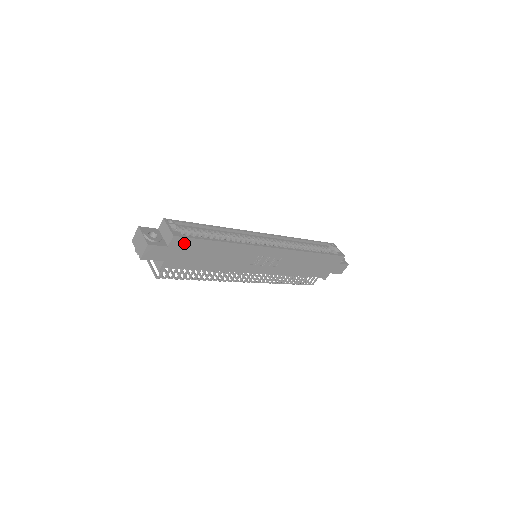
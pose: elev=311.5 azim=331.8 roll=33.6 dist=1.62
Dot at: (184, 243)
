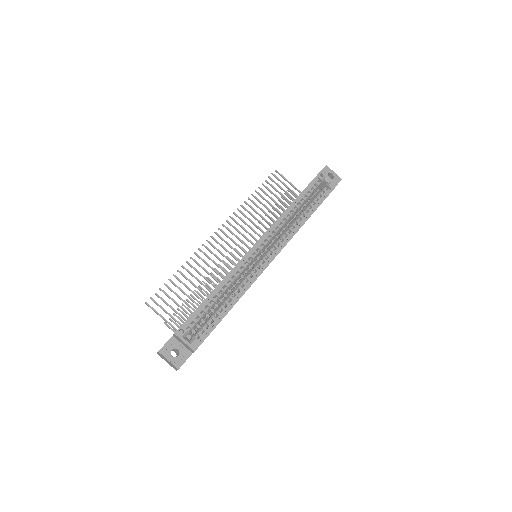
Dot at: occluded
